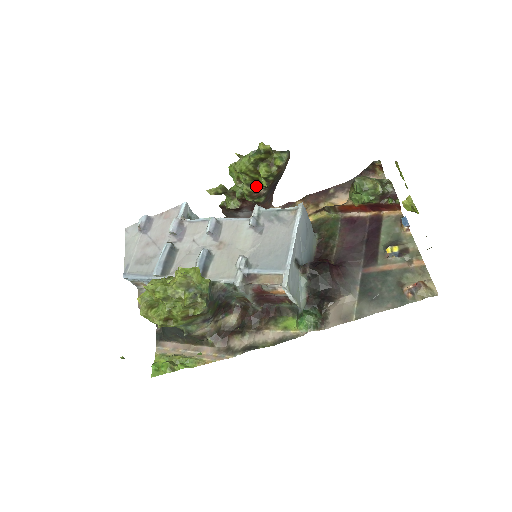
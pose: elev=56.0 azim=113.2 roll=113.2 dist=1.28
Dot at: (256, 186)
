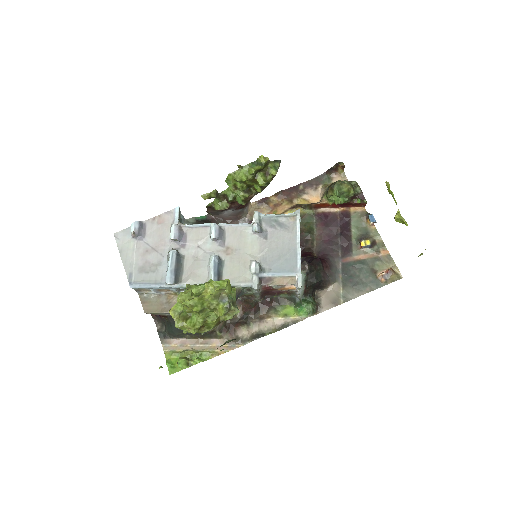
Dot at: (250, 192)
